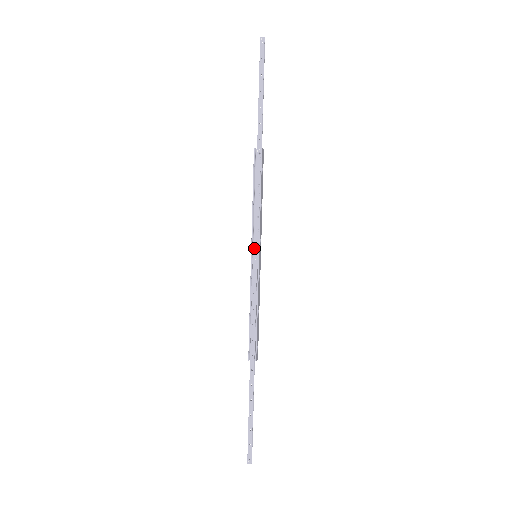
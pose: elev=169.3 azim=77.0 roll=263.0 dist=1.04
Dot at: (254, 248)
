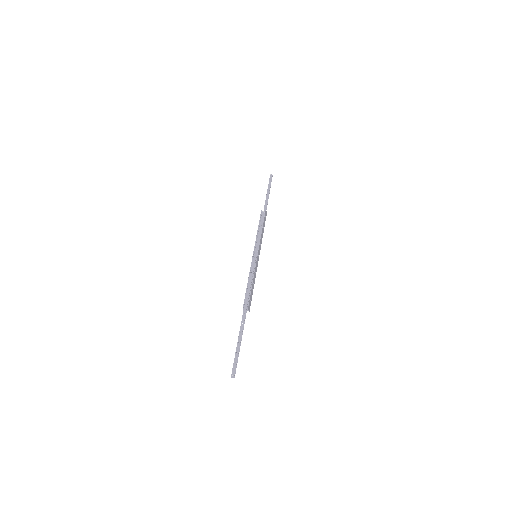
Dot at: (255, 252)
